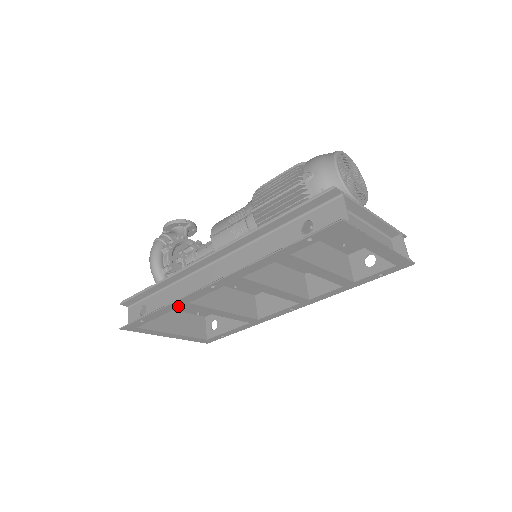
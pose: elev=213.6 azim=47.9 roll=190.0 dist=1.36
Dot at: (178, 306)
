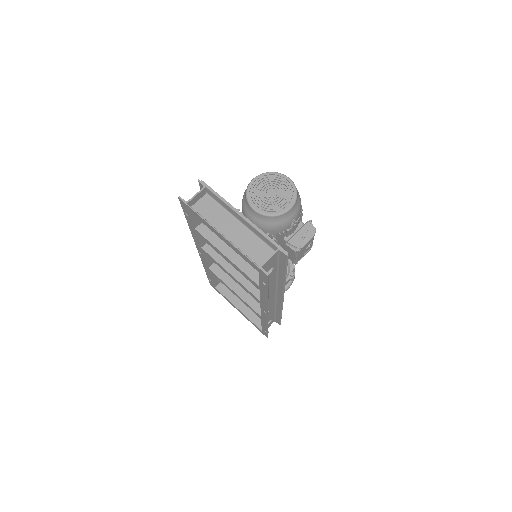
Dot at: (208, 270)
